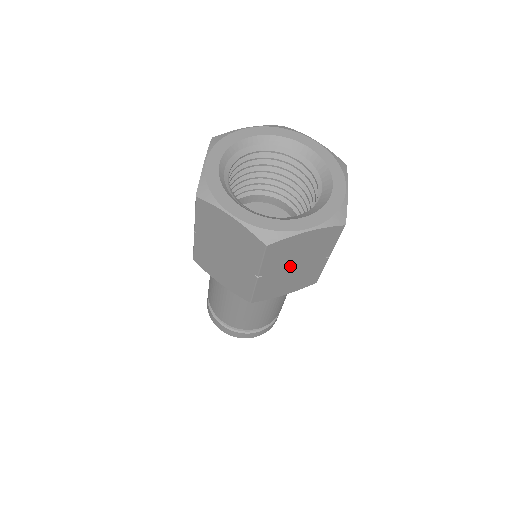
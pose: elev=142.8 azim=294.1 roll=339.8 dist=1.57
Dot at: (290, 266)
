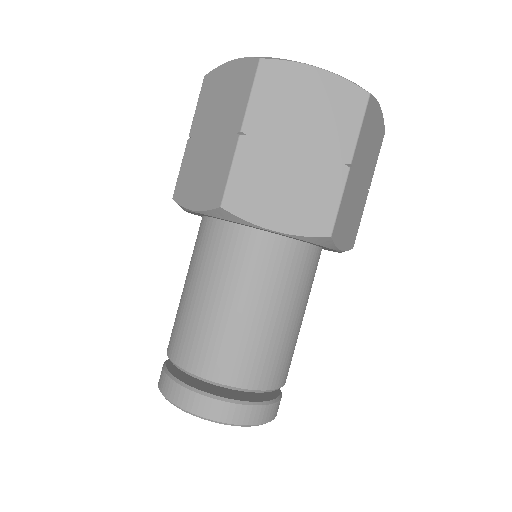
Dot at: (360, 173)
